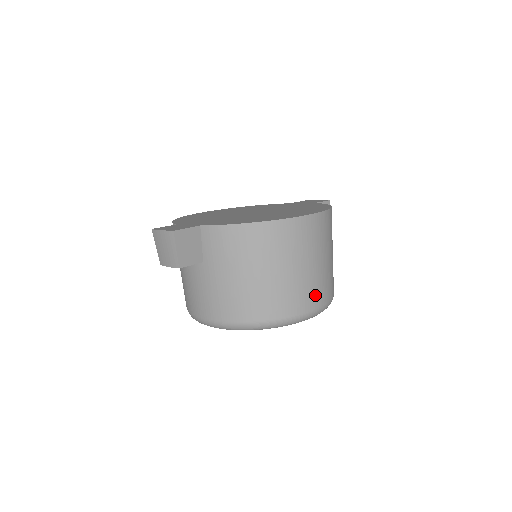
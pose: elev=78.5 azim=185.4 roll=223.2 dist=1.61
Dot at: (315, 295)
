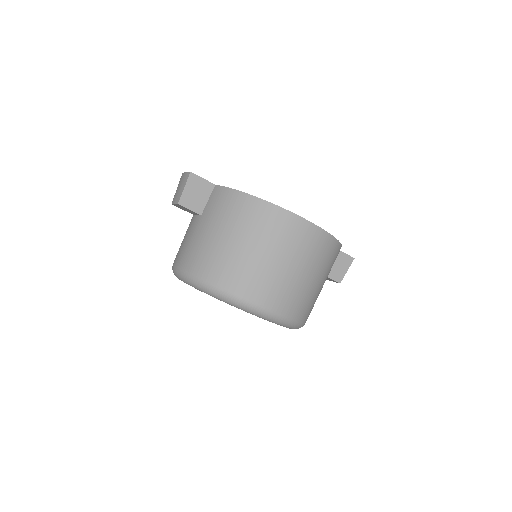
Dot at: (273, 294)
